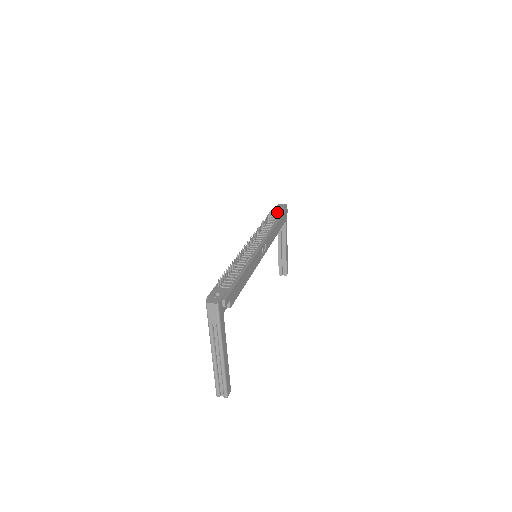
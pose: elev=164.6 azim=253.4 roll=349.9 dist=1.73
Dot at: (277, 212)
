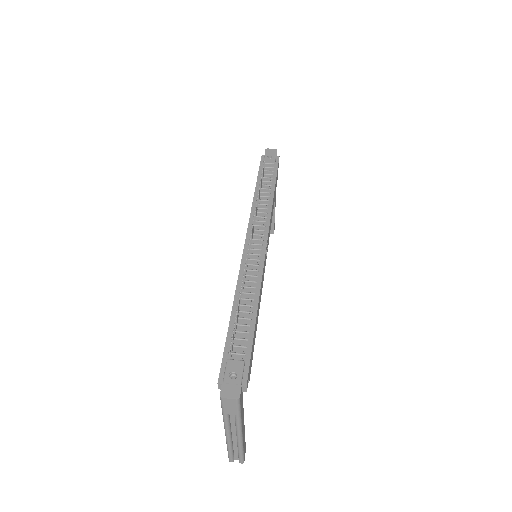
Dot at: (268, 167)
